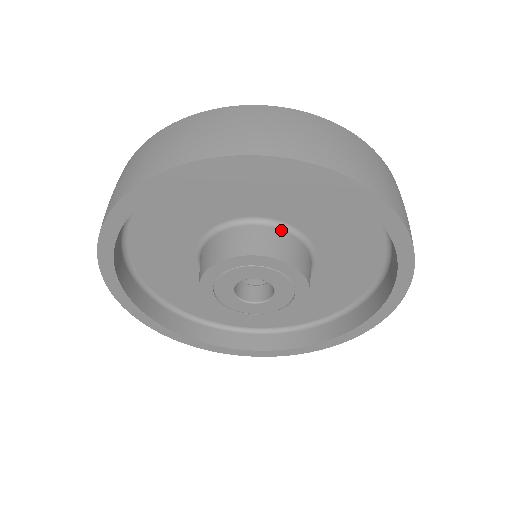
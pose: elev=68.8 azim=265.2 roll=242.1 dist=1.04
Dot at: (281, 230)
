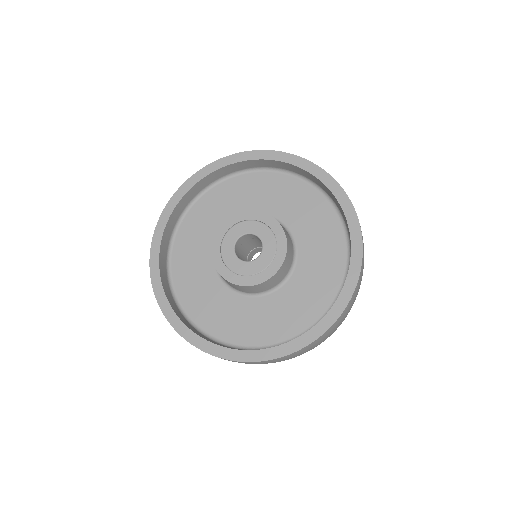
Dot at: (286, 230)
